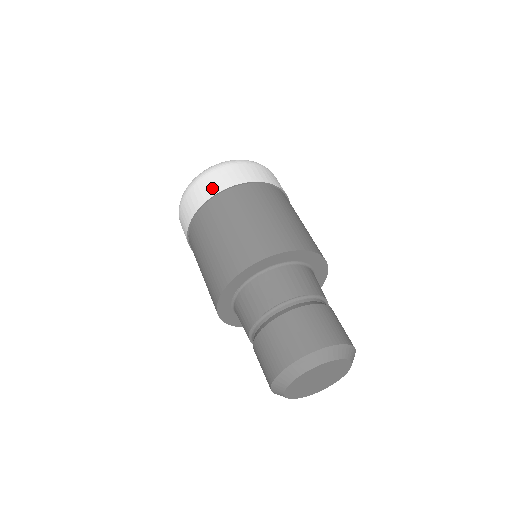
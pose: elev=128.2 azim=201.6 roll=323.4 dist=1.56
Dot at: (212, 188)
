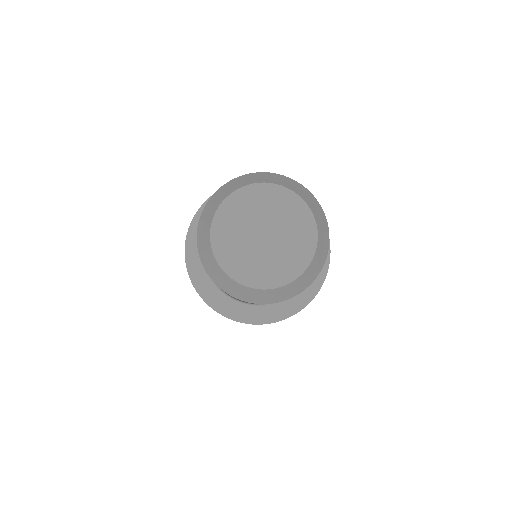
Dot at: occluded
